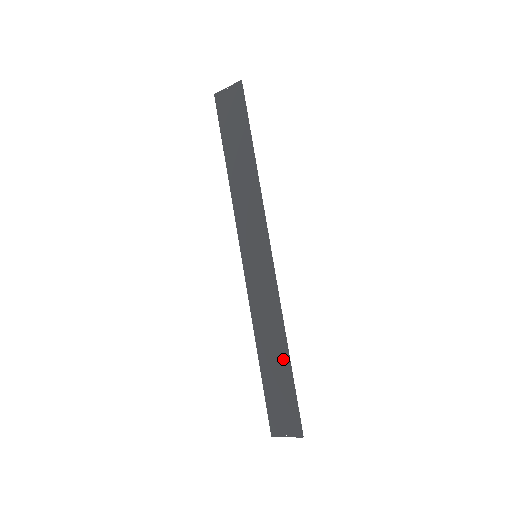
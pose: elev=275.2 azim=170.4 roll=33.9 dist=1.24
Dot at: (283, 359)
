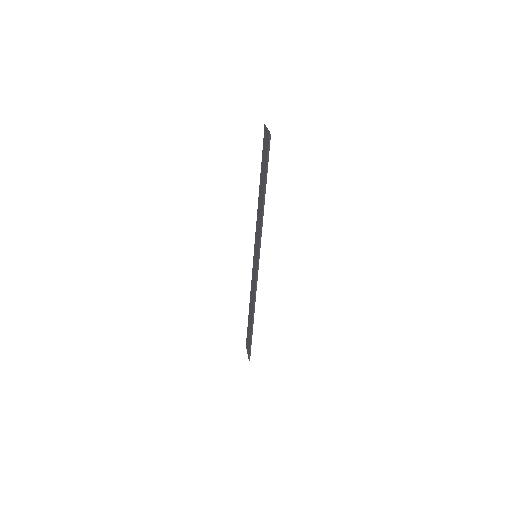
Dot at: (252, 320)
